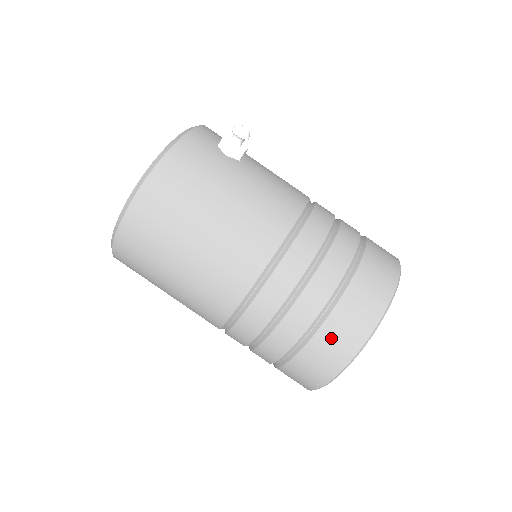
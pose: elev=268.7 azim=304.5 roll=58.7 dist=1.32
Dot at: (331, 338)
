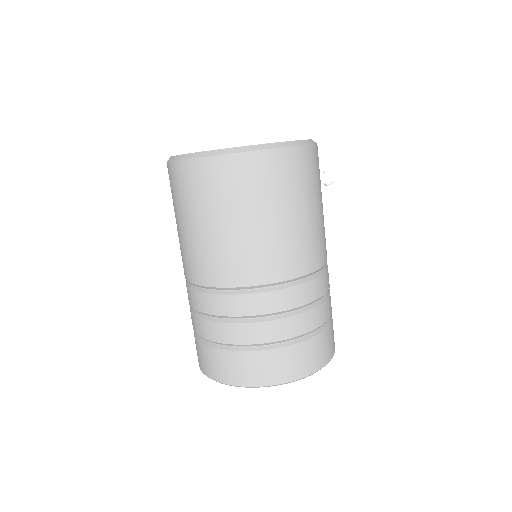
Dot at: (314, 349)
